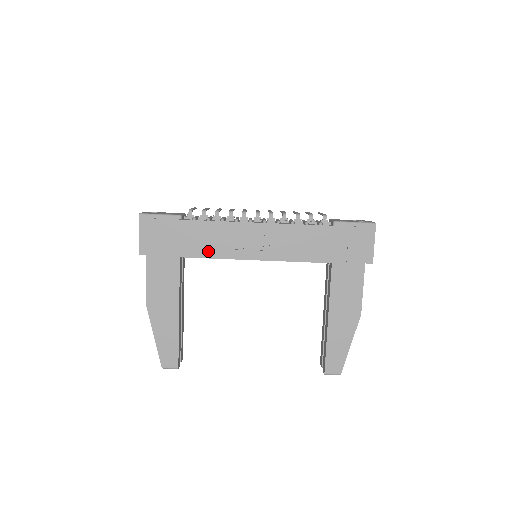
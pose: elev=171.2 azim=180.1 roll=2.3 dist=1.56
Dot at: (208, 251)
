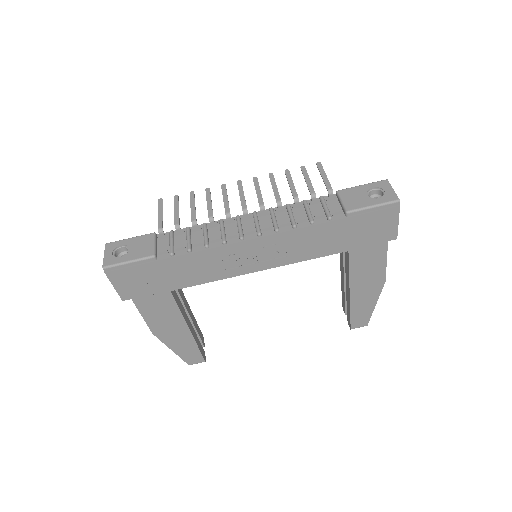
Dot at: (201, 278)
